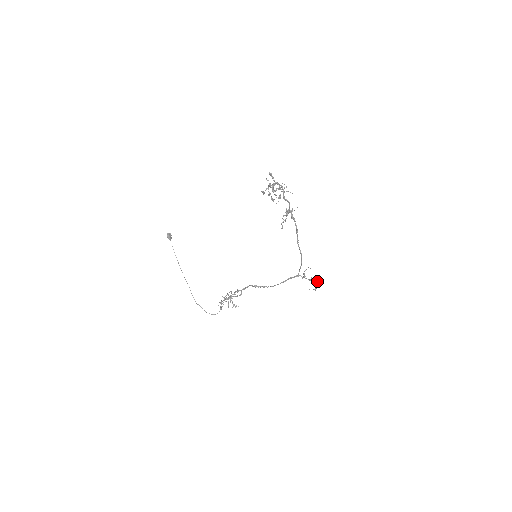
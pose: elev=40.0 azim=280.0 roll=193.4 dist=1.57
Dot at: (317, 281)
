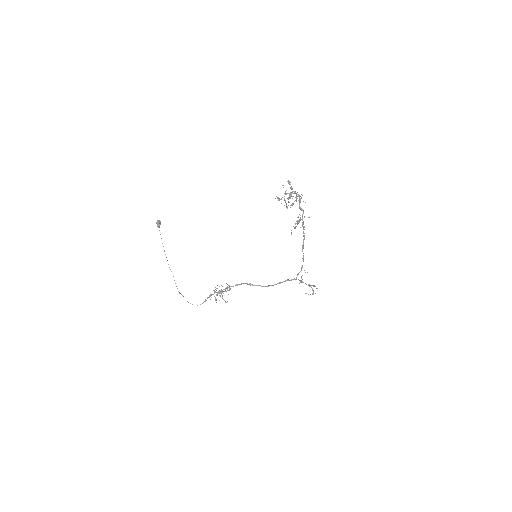
Dot at: occluded
